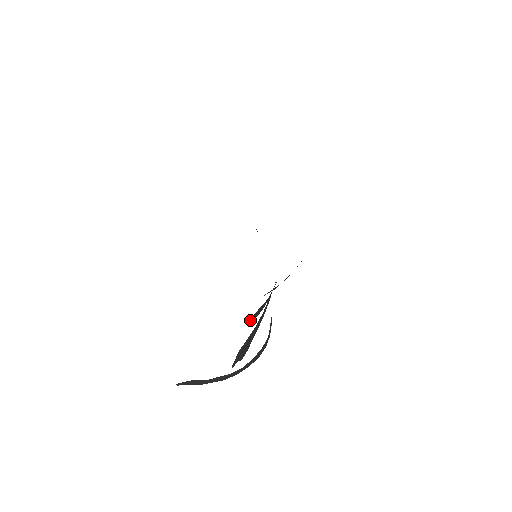
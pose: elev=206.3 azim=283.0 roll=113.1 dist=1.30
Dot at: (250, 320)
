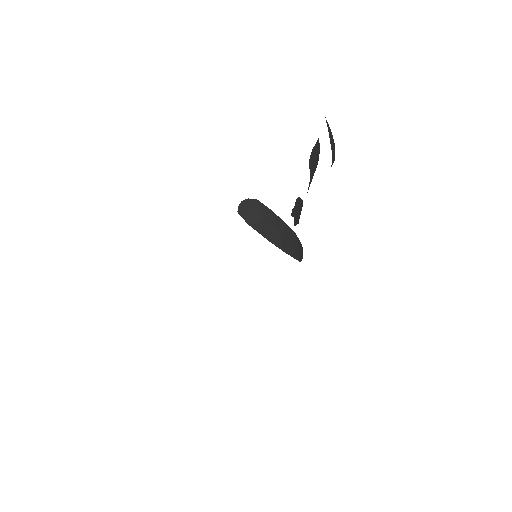
Dot at: (311, 155)
